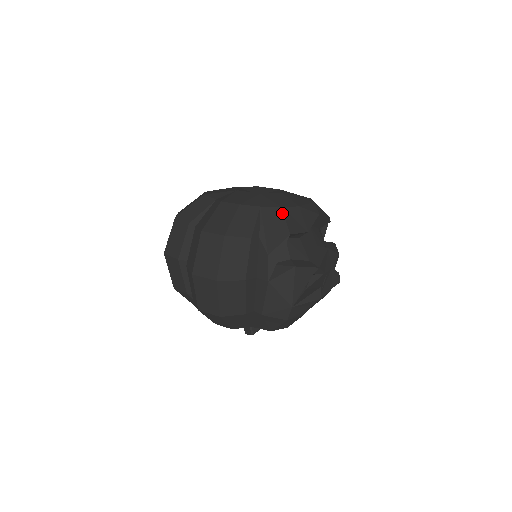
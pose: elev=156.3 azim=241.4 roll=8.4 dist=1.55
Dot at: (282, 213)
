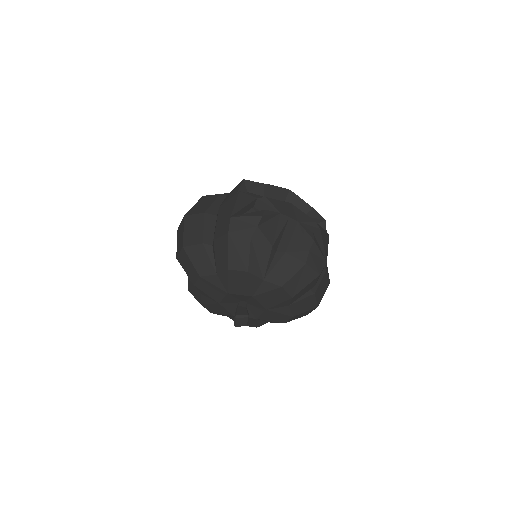
Dot at: occluded
